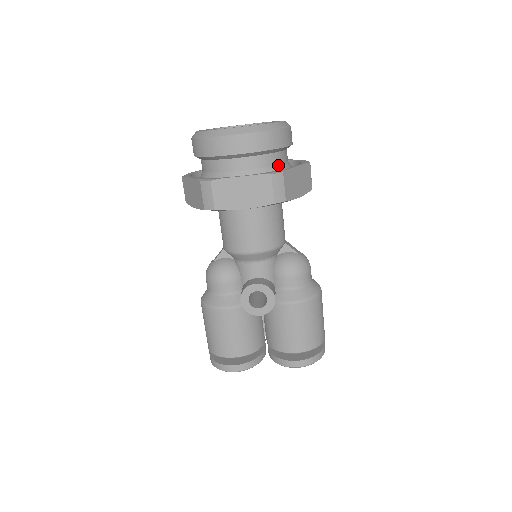
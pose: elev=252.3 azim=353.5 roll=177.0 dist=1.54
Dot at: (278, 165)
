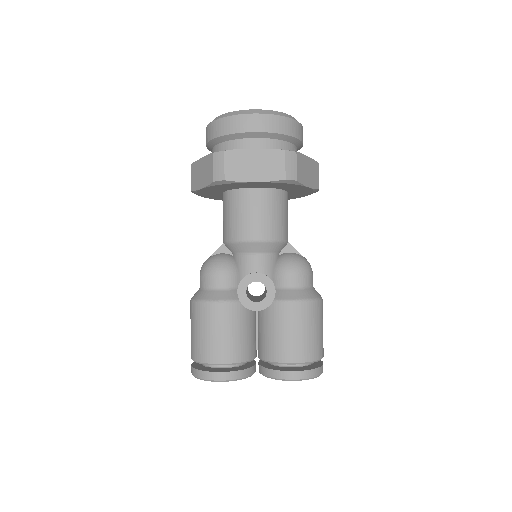
Dot at: occluded
